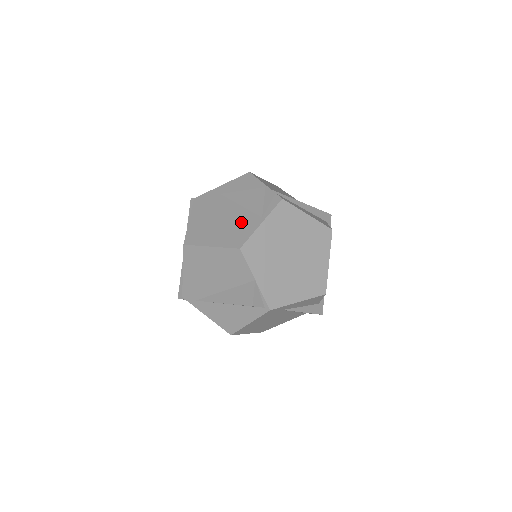
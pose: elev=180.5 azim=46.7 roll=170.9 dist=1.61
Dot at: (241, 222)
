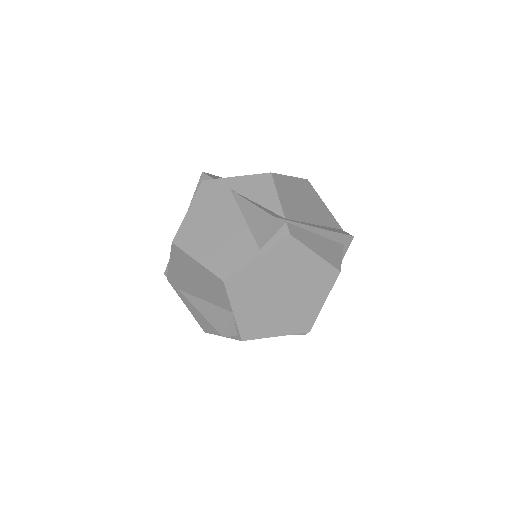
Dot at: (237, 244)
